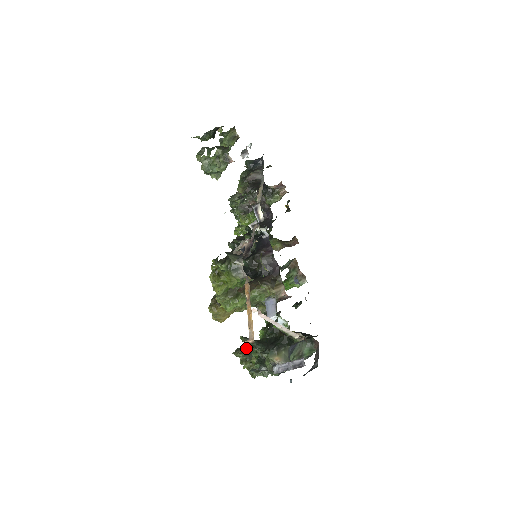
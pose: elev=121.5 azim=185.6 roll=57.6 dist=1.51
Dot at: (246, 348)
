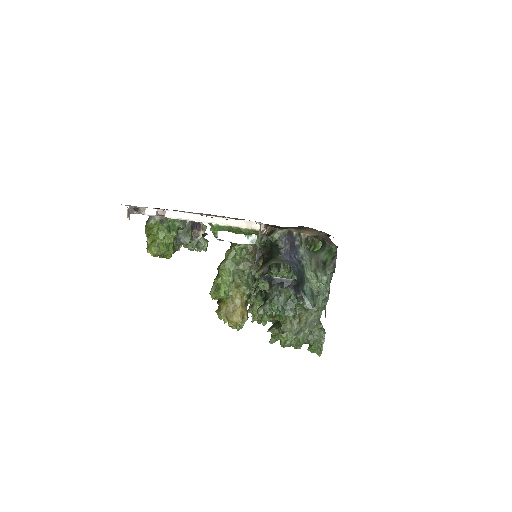
Dot at: (275, 322)
